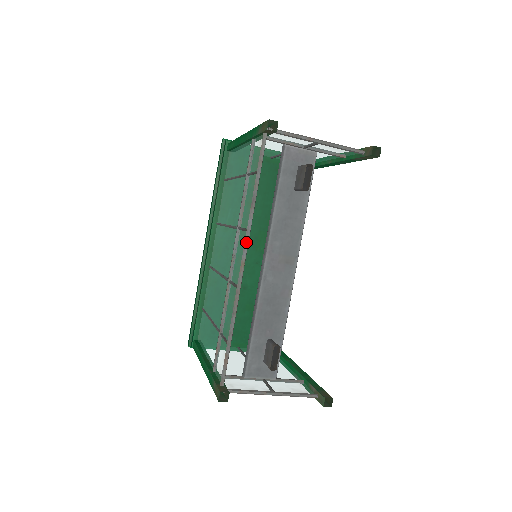
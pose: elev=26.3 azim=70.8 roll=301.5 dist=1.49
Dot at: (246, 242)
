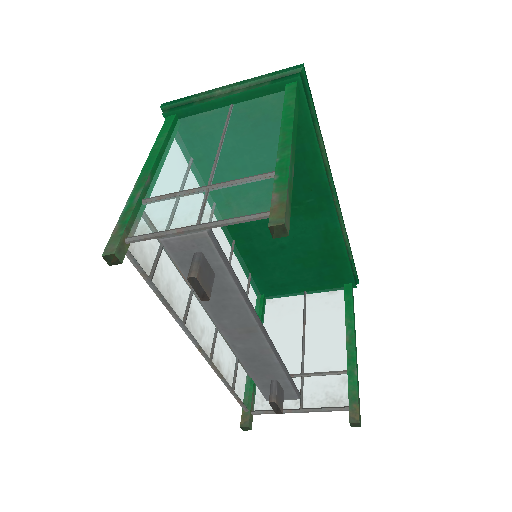
Dot at: occluded
